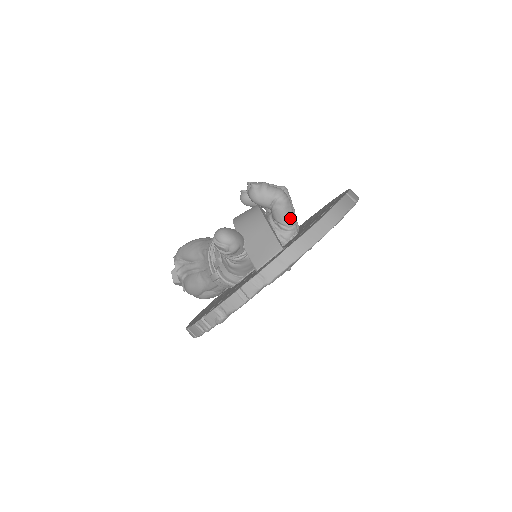
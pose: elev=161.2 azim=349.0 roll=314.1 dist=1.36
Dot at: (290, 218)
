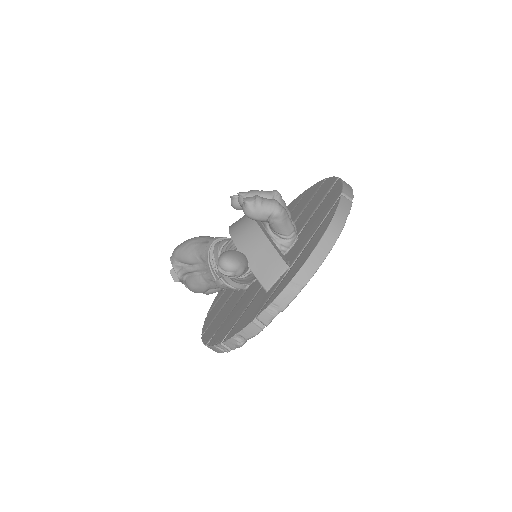
Dot at: (289, 227)
